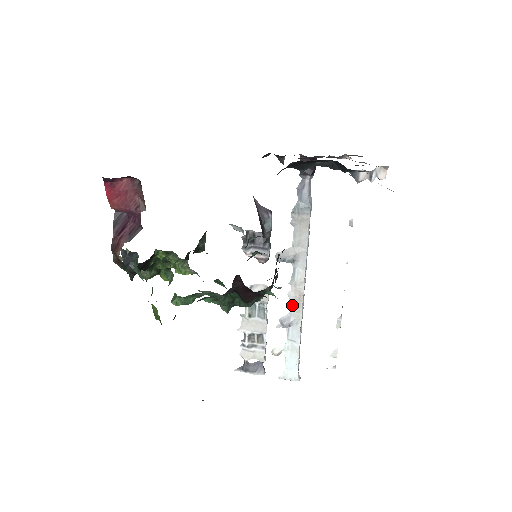
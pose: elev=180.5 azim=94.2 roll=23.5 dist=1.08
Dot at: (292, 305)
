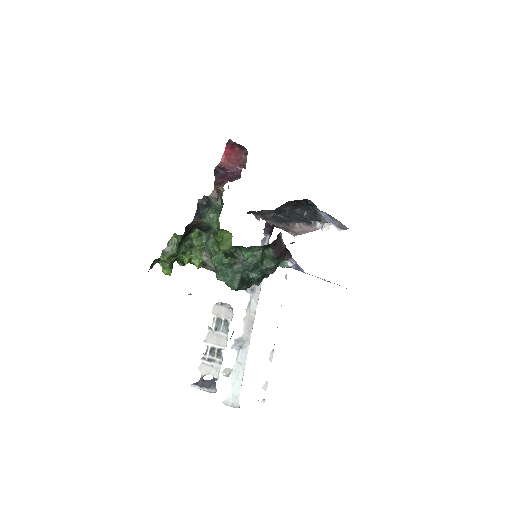
Dot at: (245, 329)
